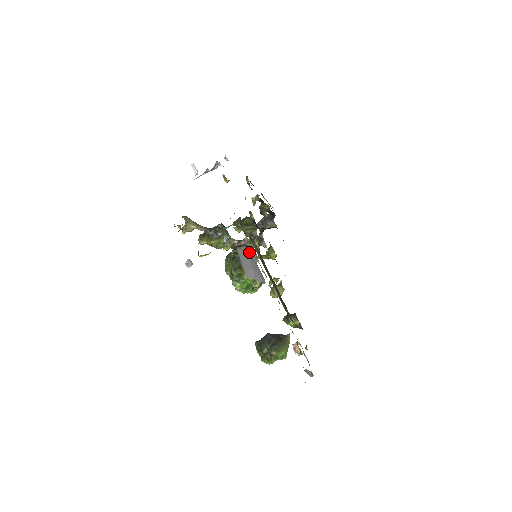
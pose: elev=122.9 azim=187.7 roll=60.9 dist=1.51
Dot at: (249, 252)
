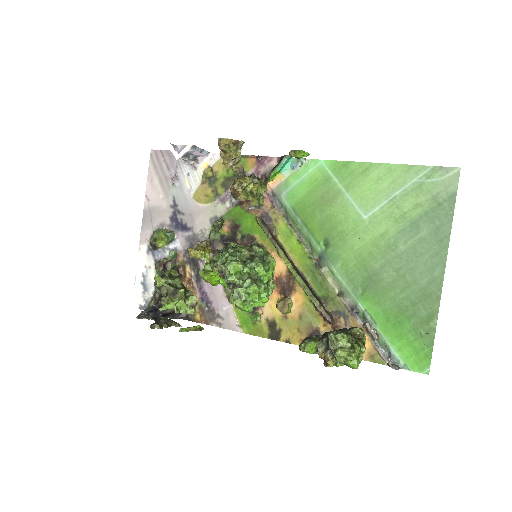
Dot at: occluded
